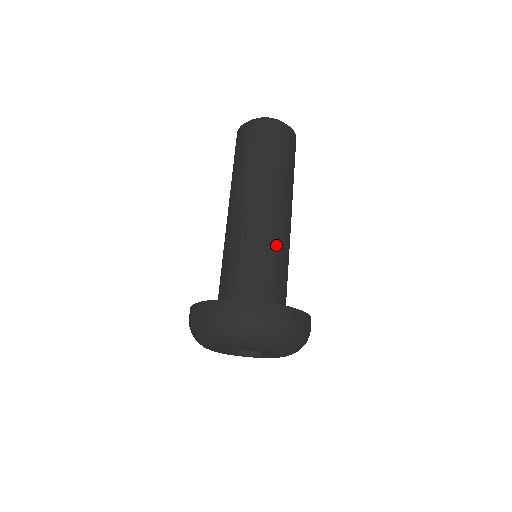
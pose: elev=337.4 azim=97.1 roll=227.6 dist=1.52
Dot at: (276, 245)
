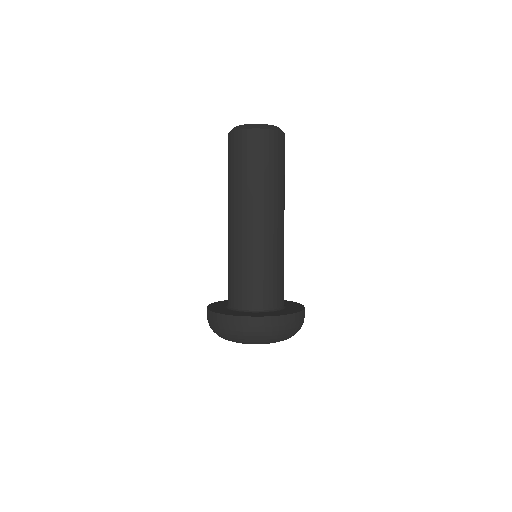
Dot at: (276, 255)
